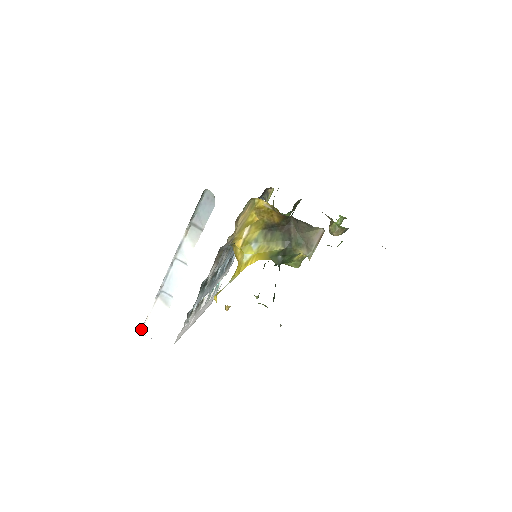
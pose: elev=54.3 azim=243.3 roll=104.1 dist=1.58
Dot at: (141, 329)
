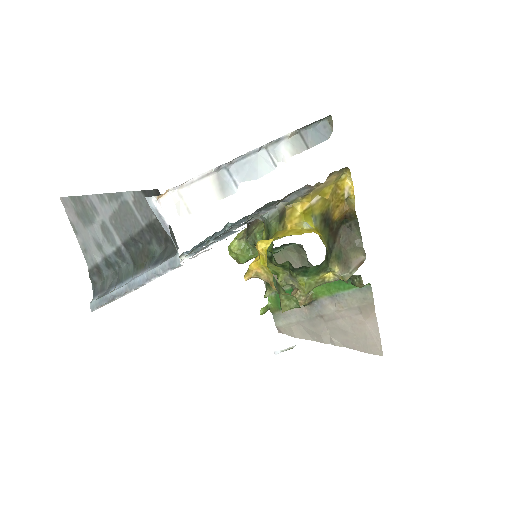
Dot at: occluded
